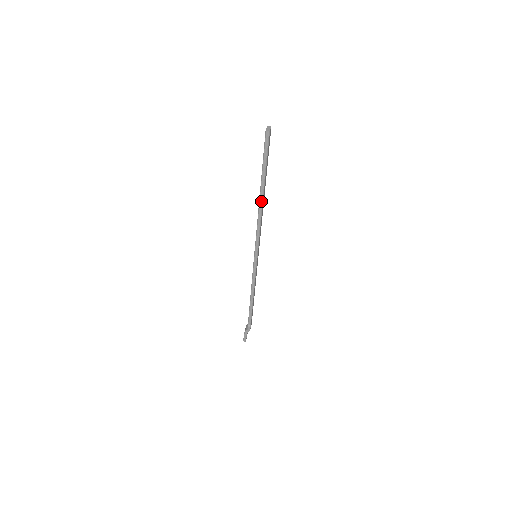
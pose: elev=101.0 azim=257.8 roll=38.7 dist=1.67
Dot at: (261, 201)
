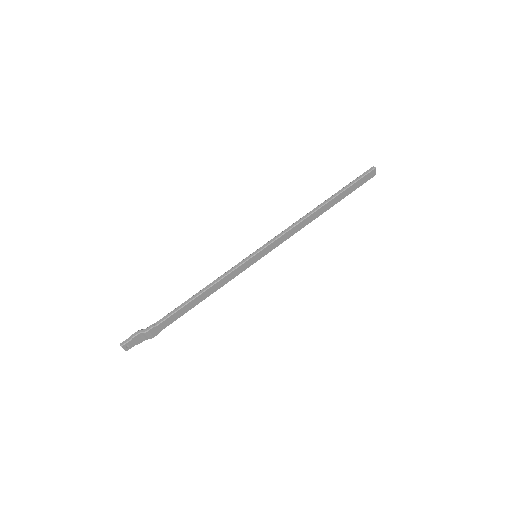
Dot at: (318, 208)
